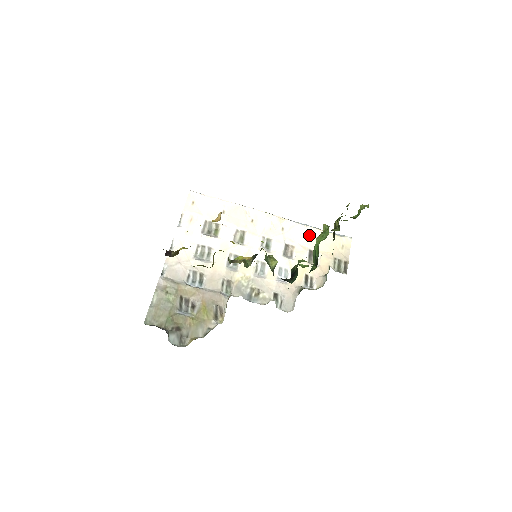
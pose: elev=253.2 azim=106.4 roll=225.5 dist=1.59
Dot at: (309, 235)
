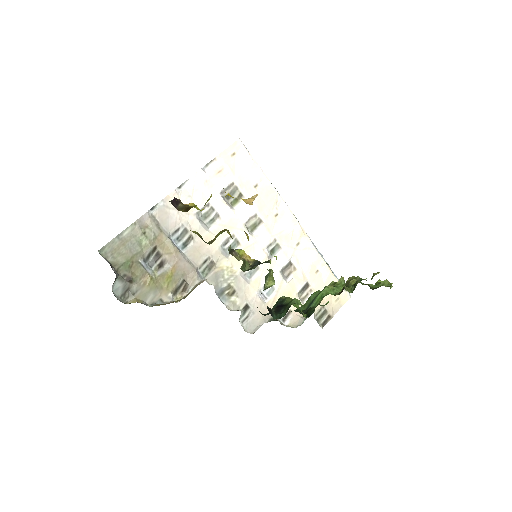
Dot at: (317, 267)
